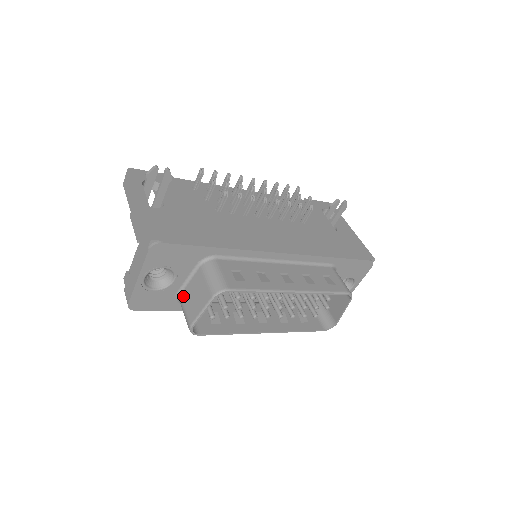
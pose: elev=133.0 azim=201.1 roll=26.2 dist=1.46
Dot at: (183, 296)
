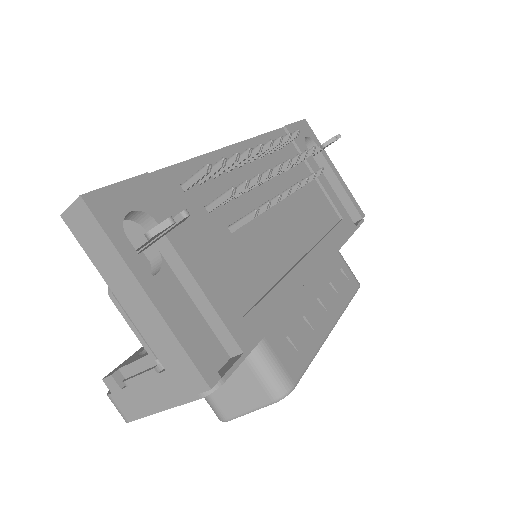
Dot at: occluded
